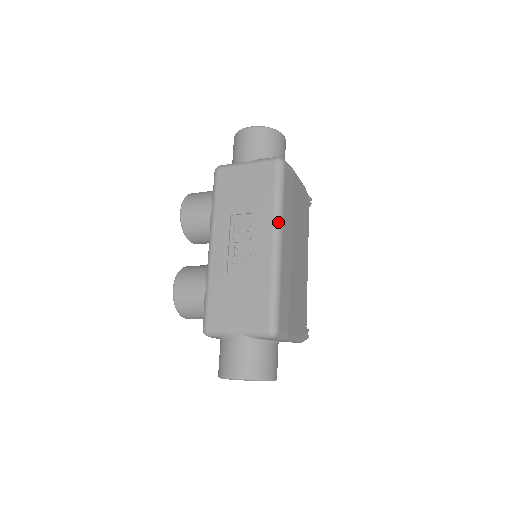
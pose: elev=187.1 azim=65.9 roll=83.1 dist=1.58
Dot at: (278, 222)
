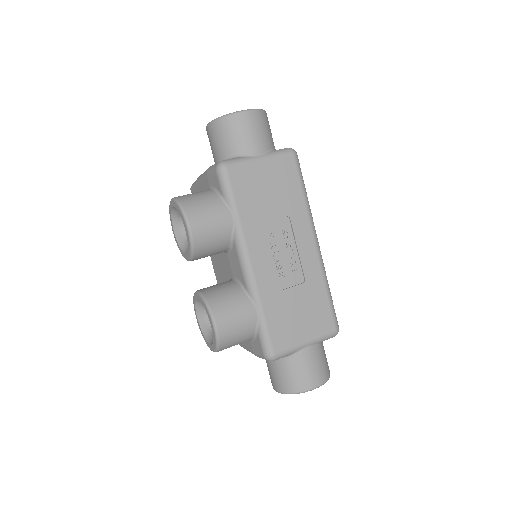
Dot at: (313, 222)
